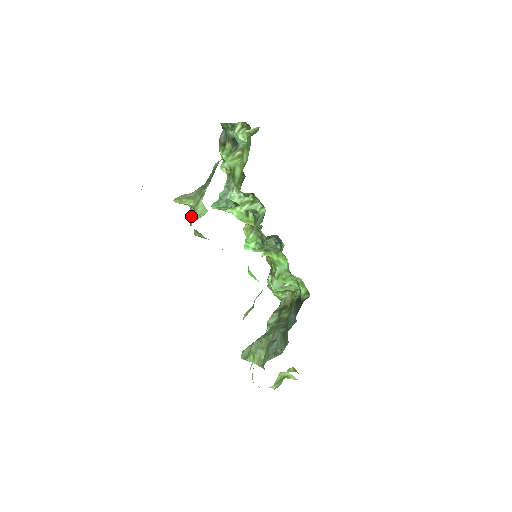
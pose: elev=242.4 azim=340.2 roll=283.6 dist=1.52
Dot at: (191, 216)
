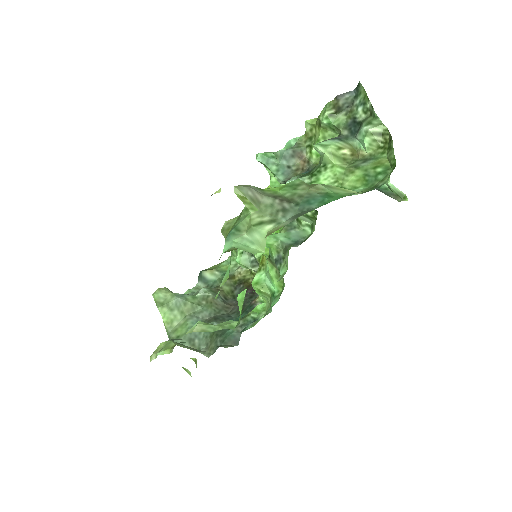
Dot at: (239, 226)
